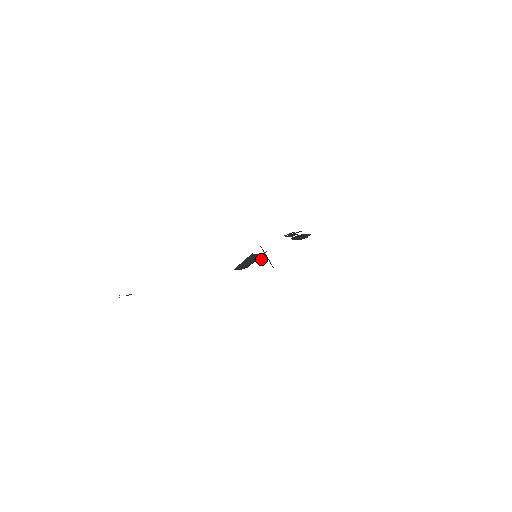
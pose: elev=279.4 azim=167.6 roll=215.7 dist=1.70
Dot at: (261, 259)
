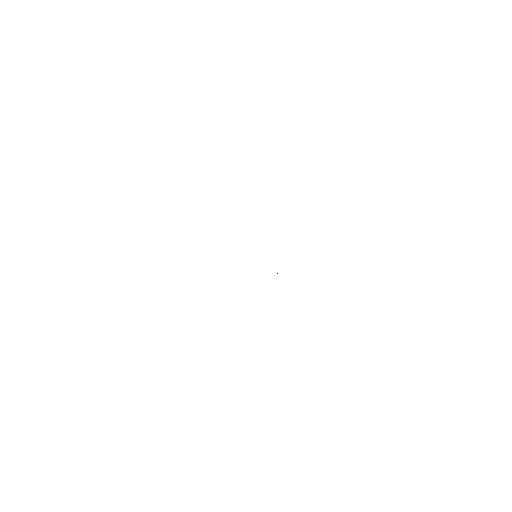
Dot at: occluded
